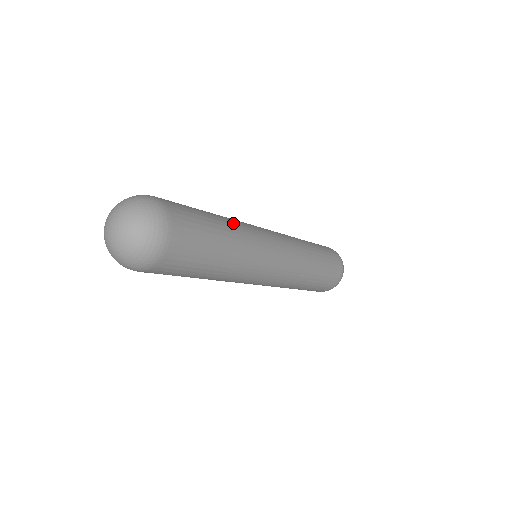
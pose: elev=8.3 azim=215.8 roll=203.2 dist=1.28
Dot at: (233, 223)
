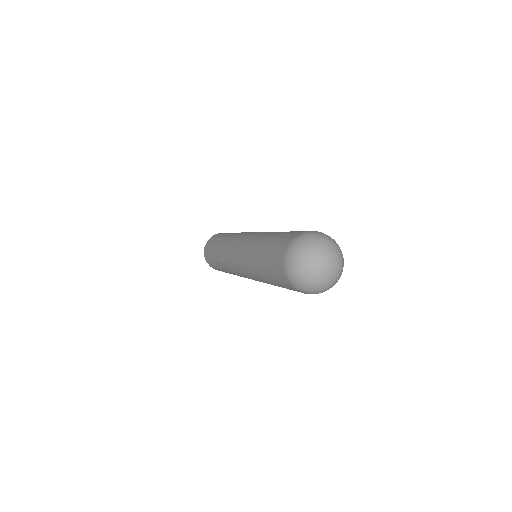
Dot at: occluded
